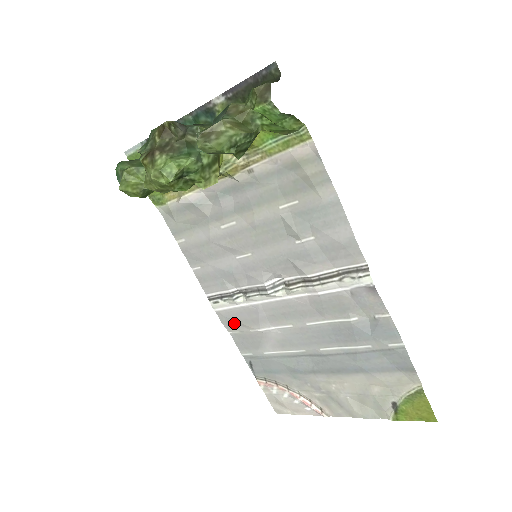
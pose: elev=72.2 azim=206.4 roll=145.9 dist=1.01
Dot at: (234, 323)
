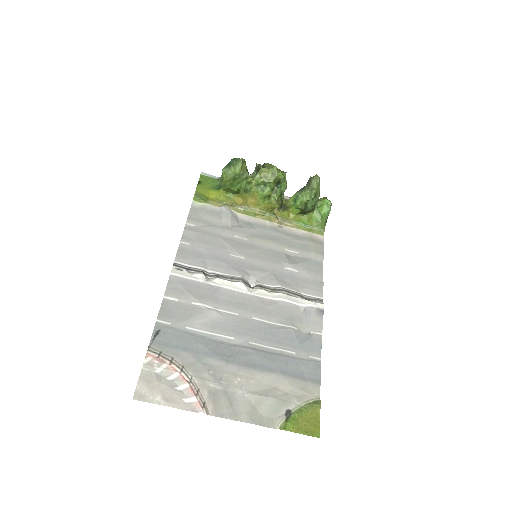
Dot at: (181, 291)
